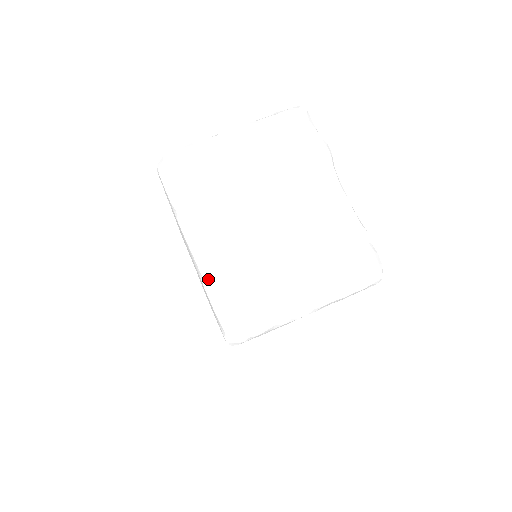
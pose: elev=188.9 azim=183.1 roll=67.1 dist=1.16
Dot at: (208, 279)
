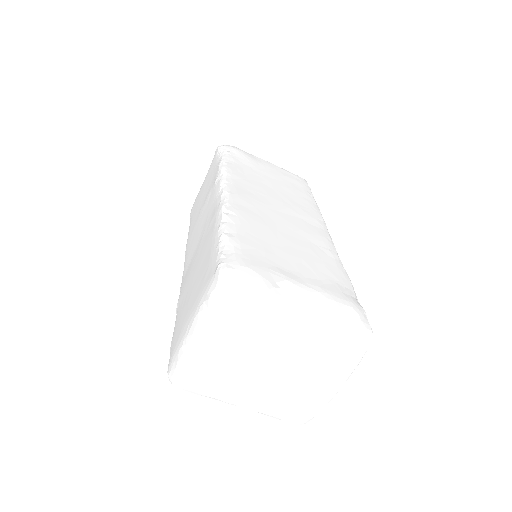
Dot at: (264, 414)
